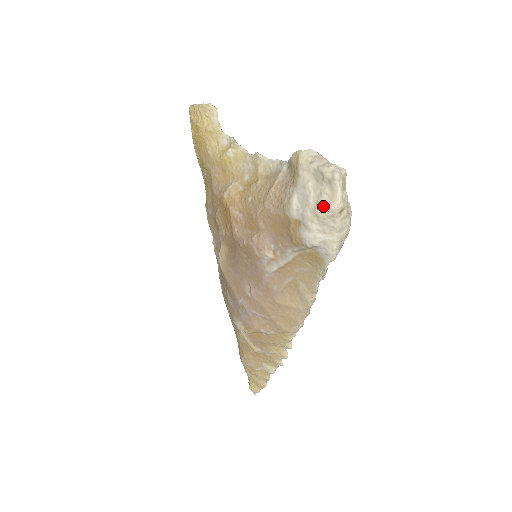
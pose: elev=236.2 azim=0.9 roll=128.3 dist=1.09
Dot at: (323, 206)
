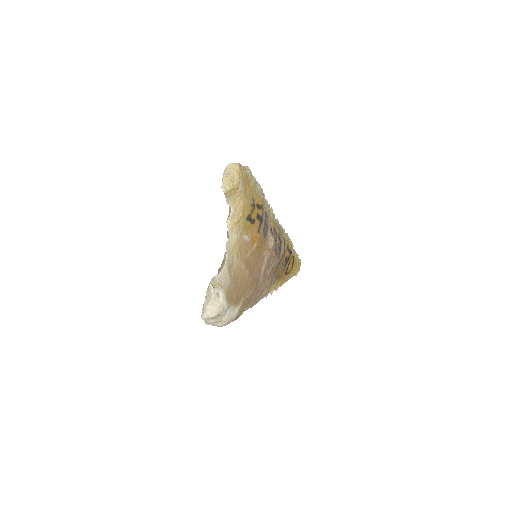
Dot at: occluded
